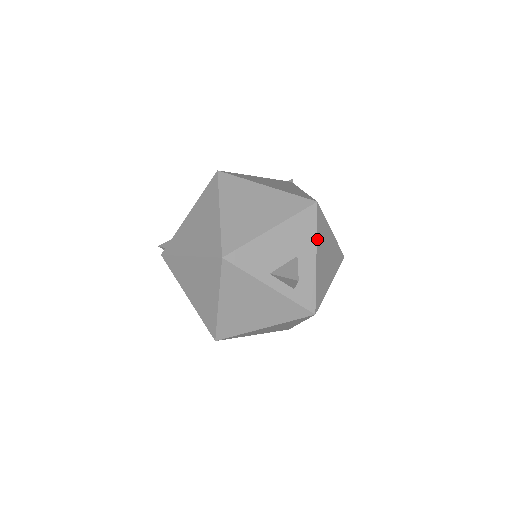
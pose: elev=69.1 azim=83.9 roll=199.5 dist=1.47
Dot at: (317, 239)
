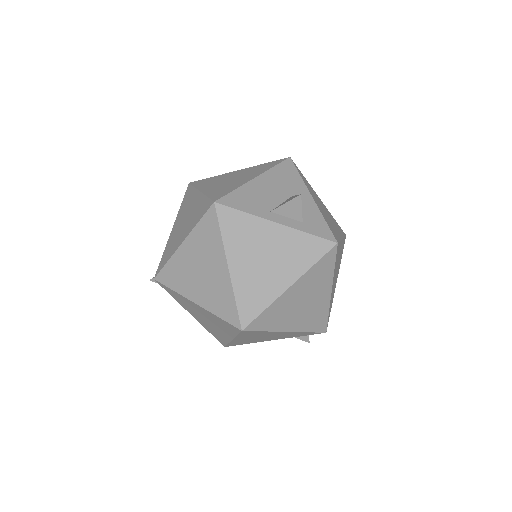
Dot at: (305, 184)
